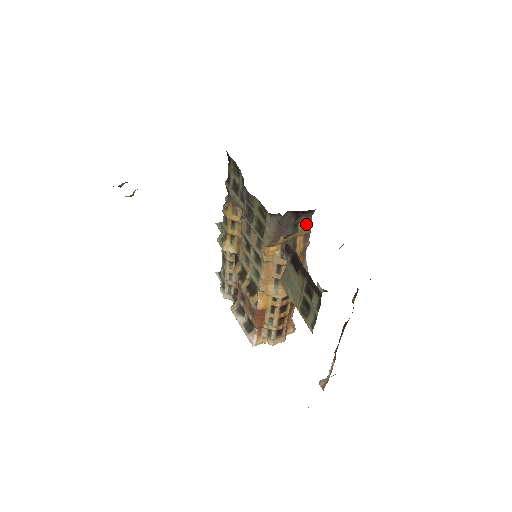
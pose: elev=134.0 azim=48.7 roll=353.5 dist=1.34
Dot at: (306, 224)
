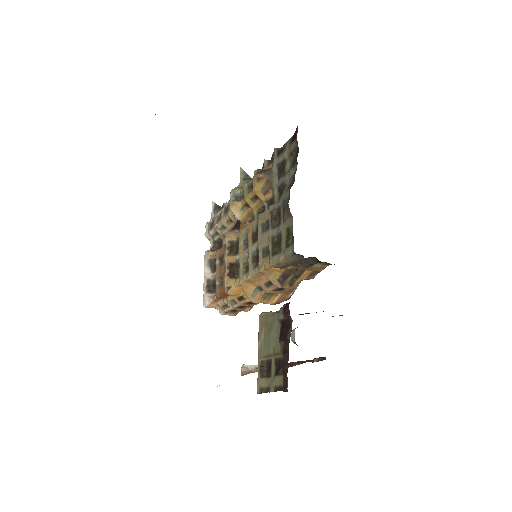
Dot at: (323, 266)
